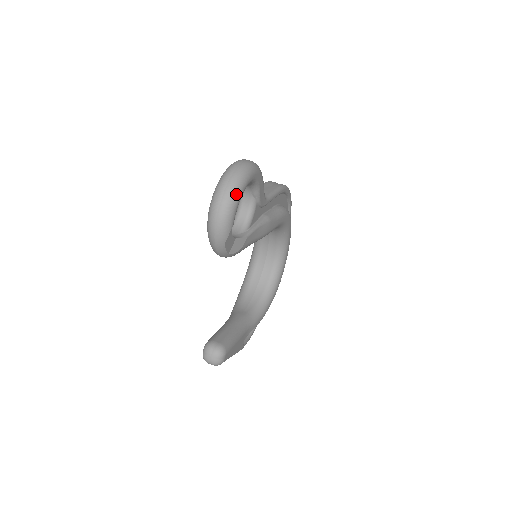
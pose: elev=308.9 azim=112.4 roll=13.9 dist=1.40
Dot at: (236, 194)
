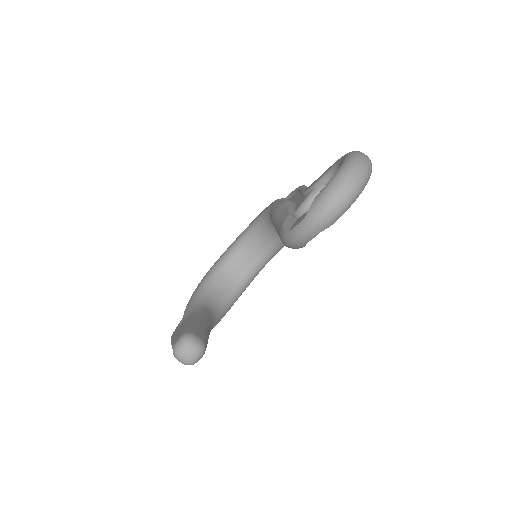
Dot at: (364, 186)
